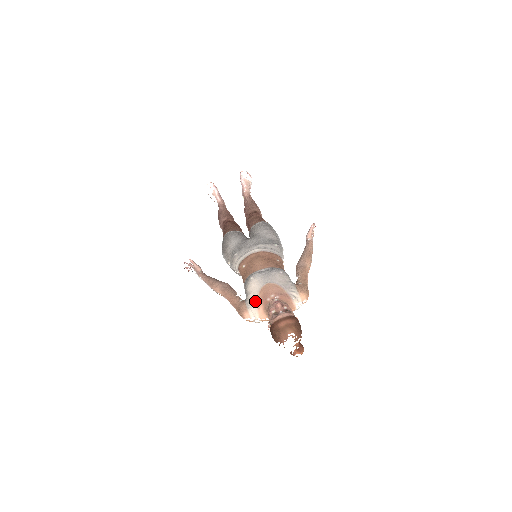
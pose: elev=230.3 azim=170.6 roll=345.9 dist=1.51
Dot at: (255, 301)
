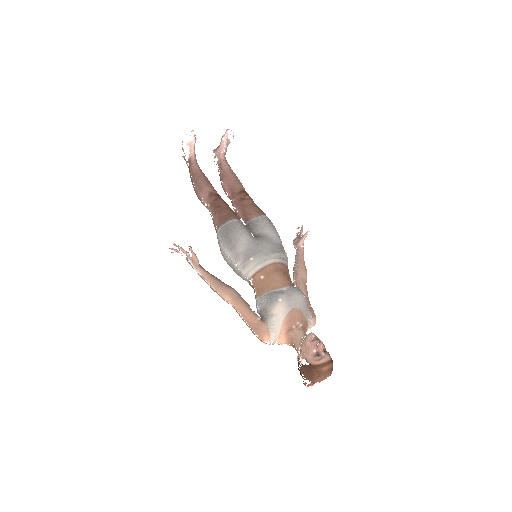
Dot at: (280, 326)
